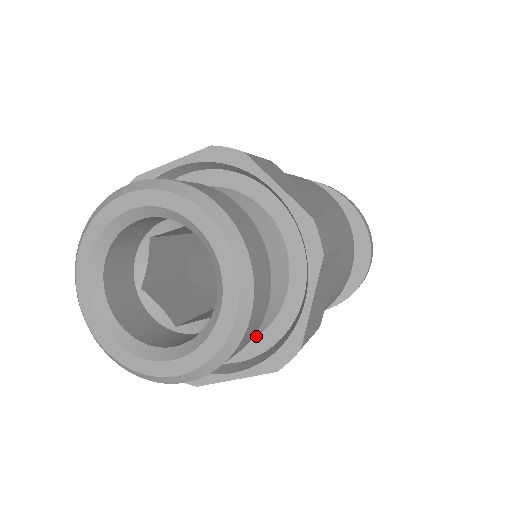
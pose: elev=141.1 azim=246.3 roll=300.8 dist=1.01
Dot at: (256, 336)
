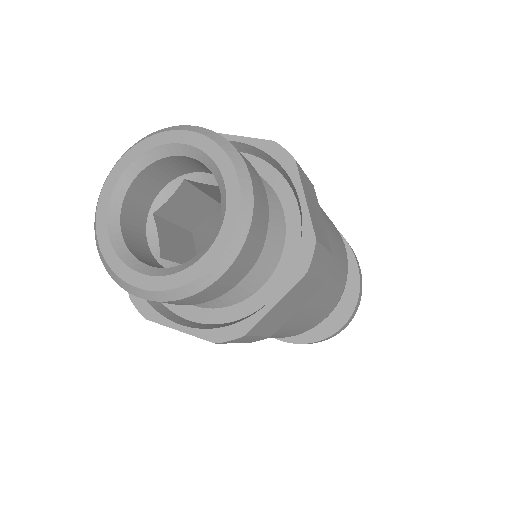
Dot at: (216, 308)
